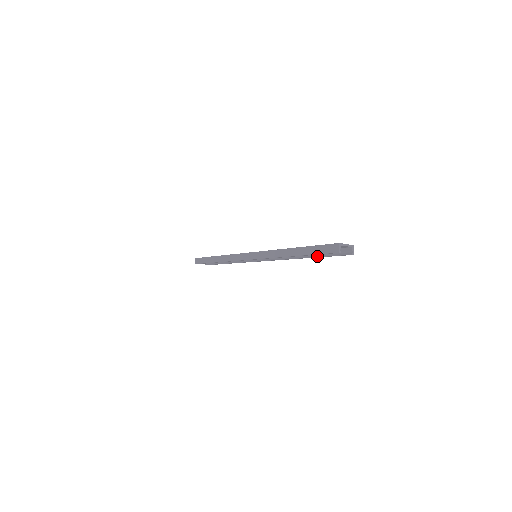
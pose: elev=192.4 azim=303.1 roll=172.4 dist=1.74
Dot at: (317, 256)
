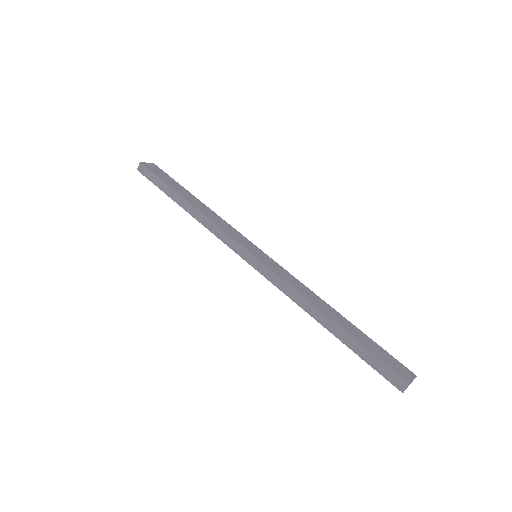
Dot at: occluded
